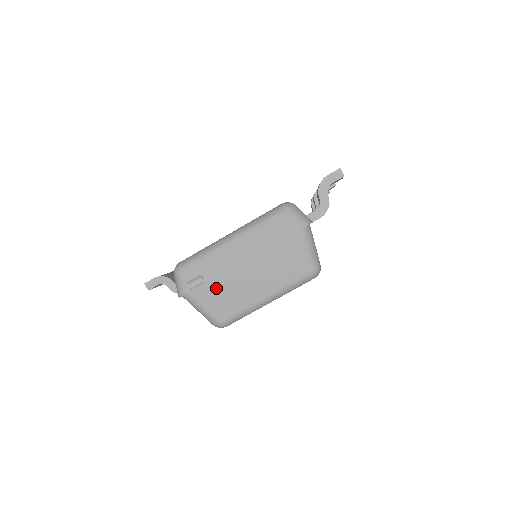
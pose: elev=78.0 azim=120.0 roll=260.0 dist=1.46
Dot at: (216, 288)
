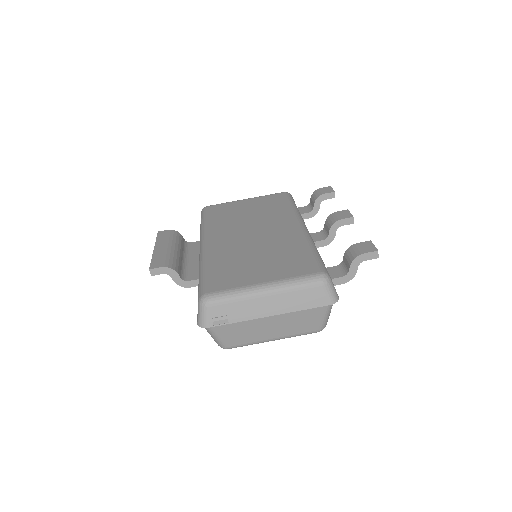
Dot at: (236, 327)
